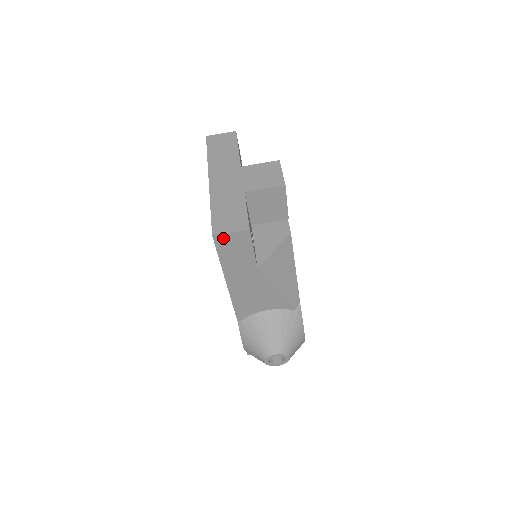
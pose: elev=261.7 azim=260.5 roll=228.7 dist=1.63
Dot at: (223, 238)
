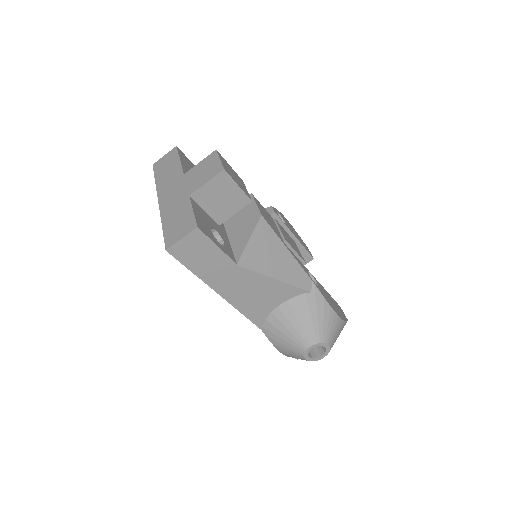
Dot at: (178, 248)
